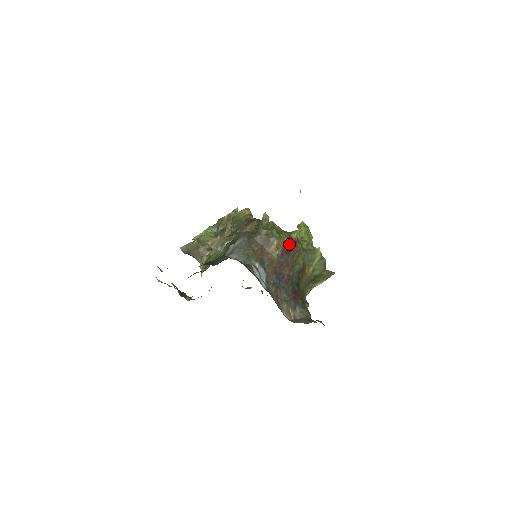
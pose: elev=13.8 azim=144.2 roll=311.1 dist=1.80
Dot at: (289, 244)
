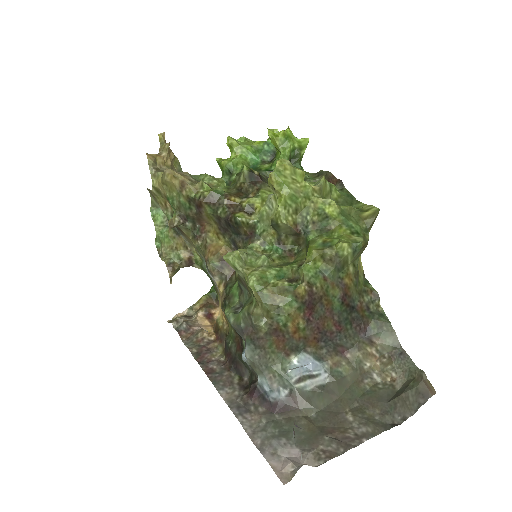
Dot at: (305, 305)
